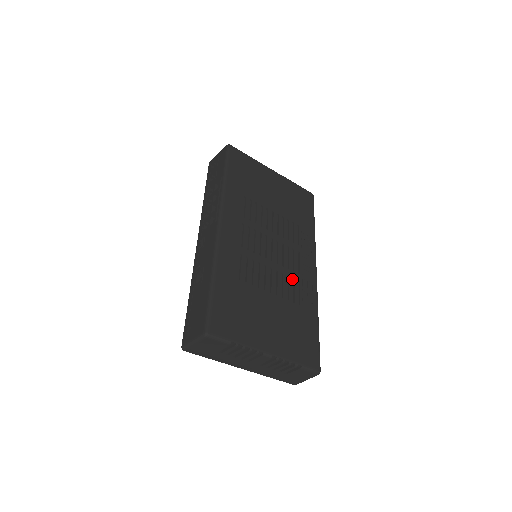
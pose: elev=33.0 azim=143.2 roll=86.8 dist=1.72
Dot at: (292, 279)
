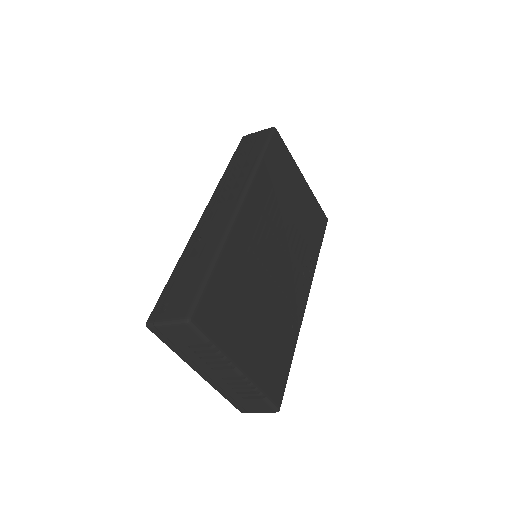
Dot at: (286, 297)
